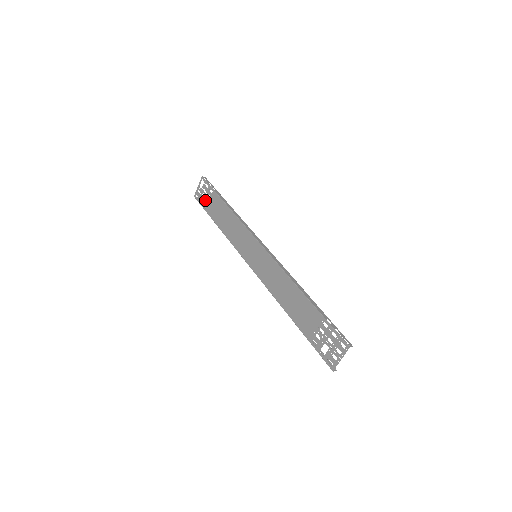
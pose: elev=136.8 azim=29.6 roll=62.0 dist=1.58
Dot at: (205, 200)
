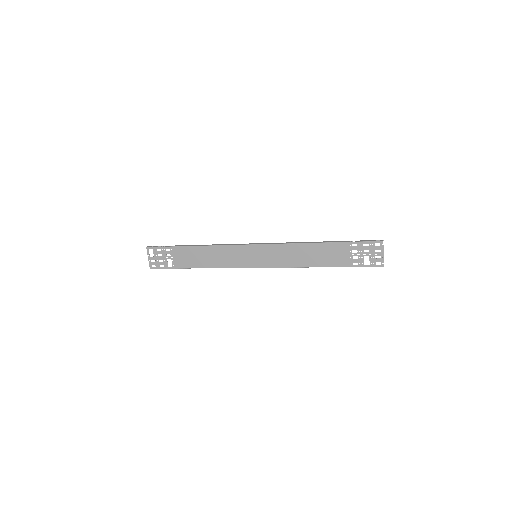
Dot at: (166, 261)
